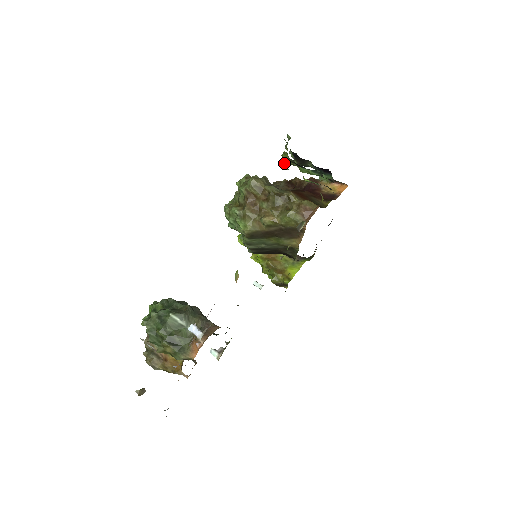
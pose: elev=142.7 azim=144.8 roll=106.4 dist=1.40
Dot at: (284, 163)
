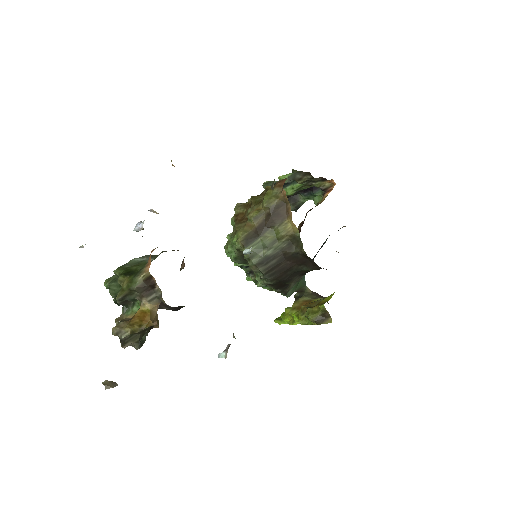
Dot at: (263, 185)
